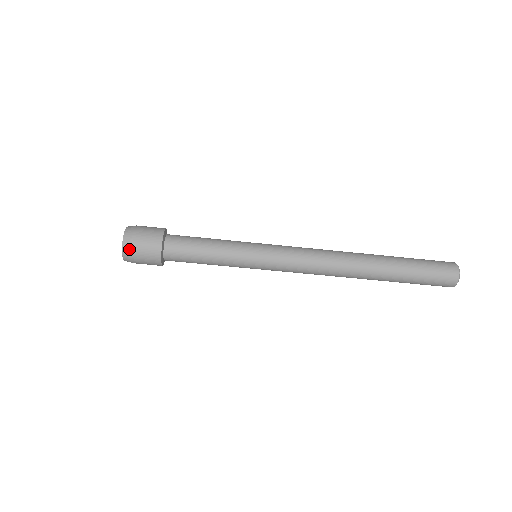
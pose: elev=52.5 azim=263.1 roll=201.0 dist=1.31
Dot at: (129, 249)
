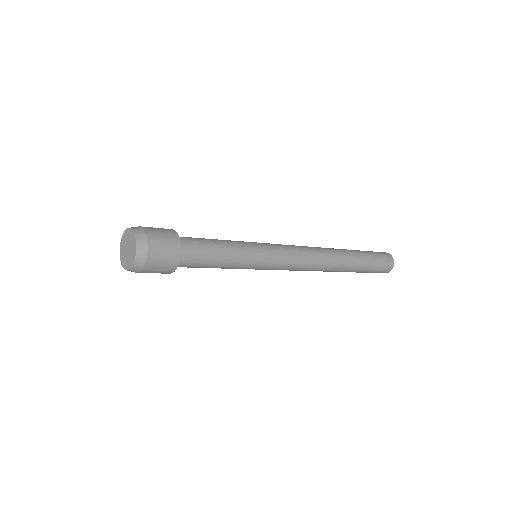
Dot at: (136, 272)
